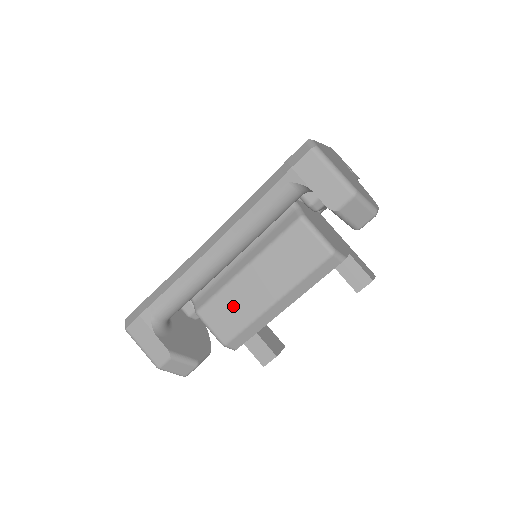
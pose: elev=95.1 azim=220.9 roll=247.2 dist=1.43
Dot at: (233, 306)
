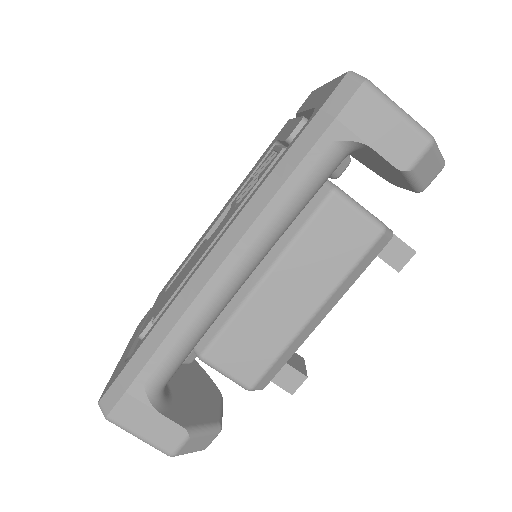
Dot at: (255, 335)
